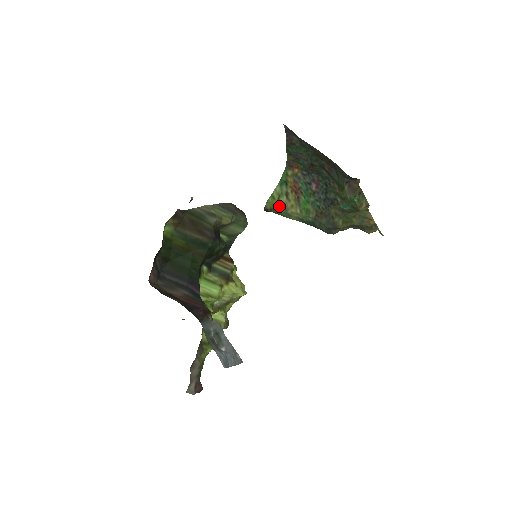
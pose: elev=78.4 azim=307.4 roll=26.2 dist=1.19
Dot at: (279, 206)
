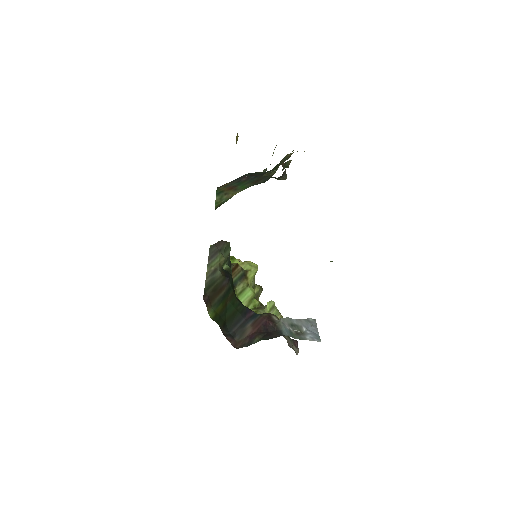
Dot at: (224, 201)
